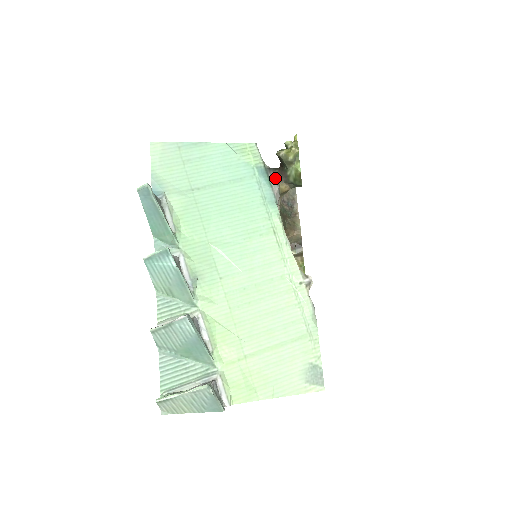
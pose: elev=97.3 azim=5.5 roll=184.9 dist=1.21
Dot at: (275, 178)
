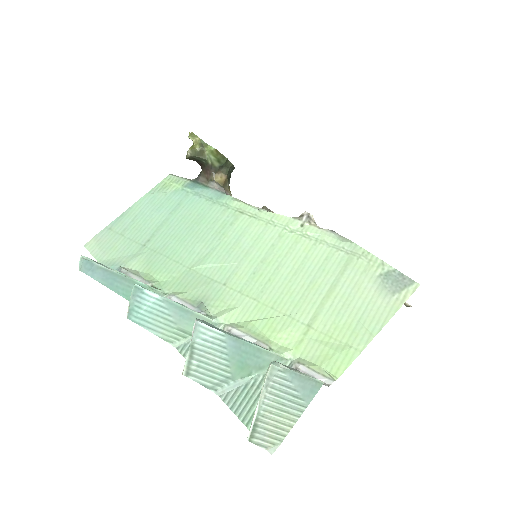
Dot at: (206, 179)
